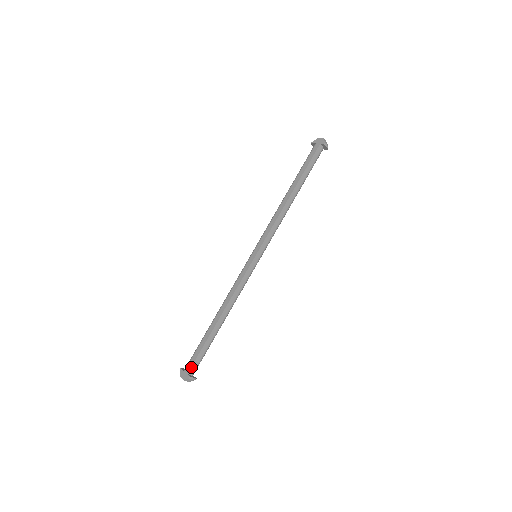
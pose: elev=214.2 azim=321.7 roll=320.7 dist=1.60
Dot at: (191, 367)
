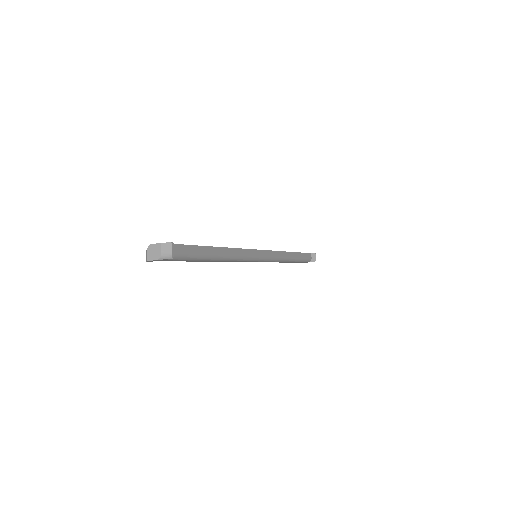
Dot at: occluded
